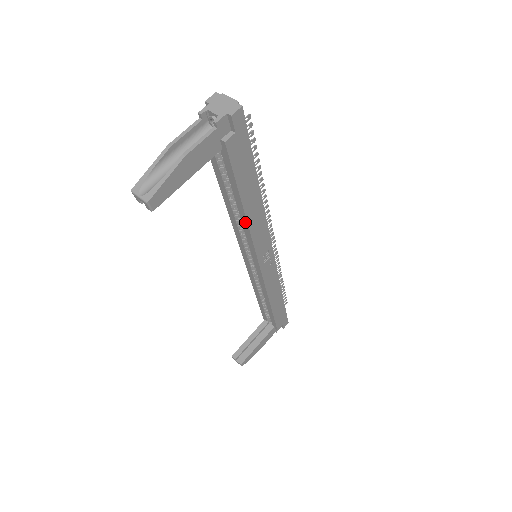
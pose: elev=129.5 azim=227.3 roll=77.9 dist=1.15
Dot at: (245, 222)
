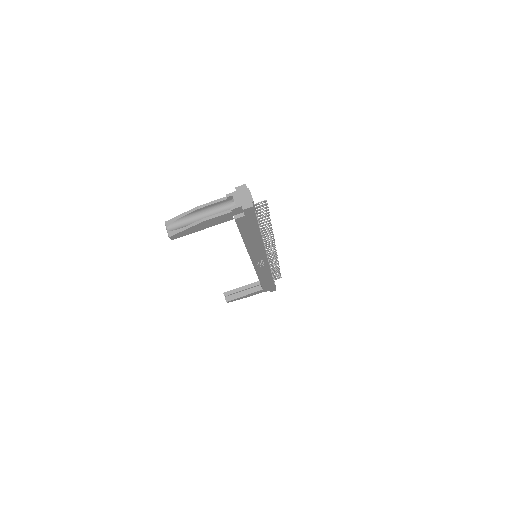
Dot at: (246, 247)
